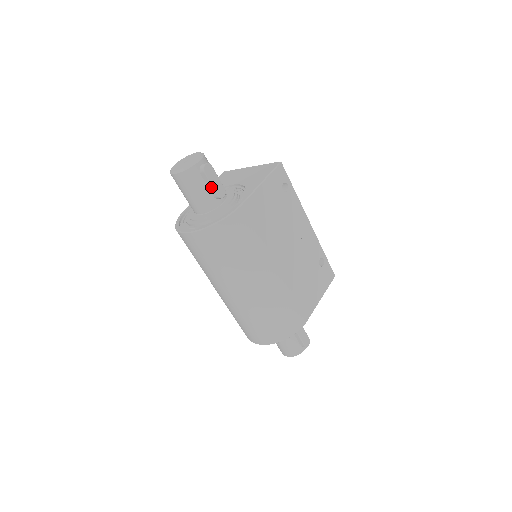
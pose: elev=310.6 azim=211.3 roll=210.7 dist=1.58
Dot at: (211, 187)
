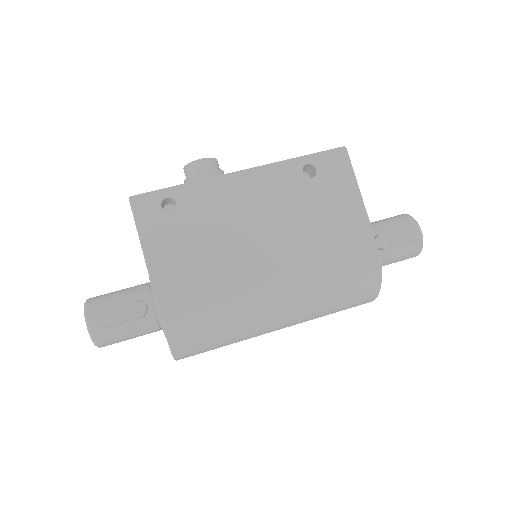
Dot at: (126, 322)
